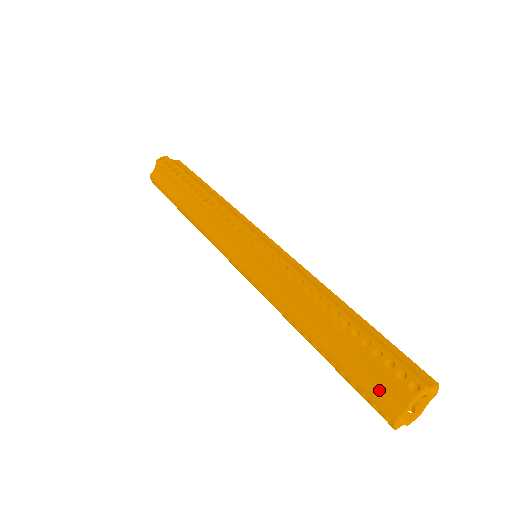
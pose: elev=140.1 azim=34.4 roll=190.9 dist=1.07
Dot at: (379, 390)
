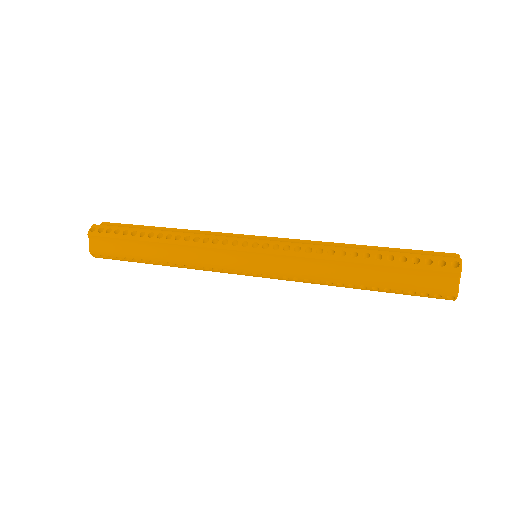
Dot at: (435, 256)
